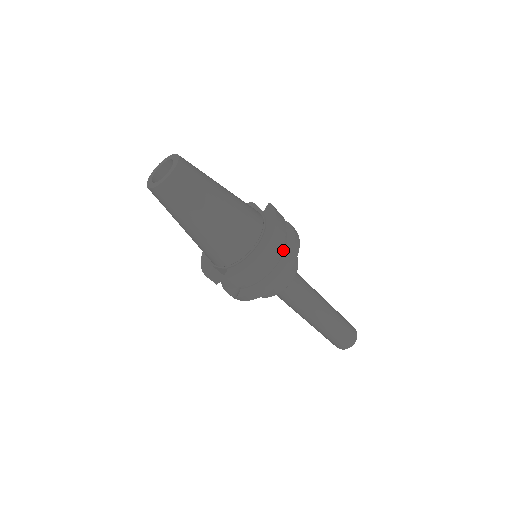
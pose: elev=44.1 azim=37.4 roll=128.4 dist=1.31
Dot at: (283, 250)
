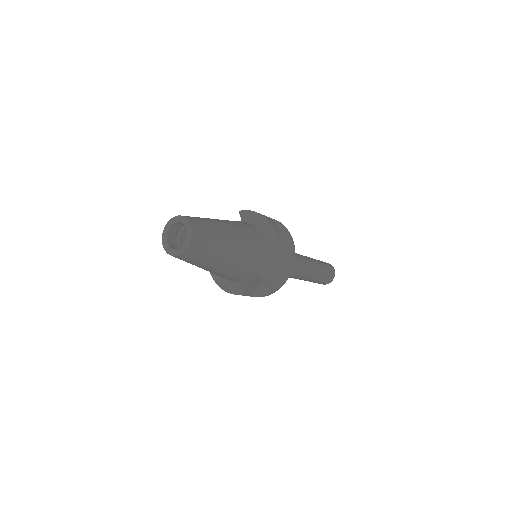
Dot at: occluded
